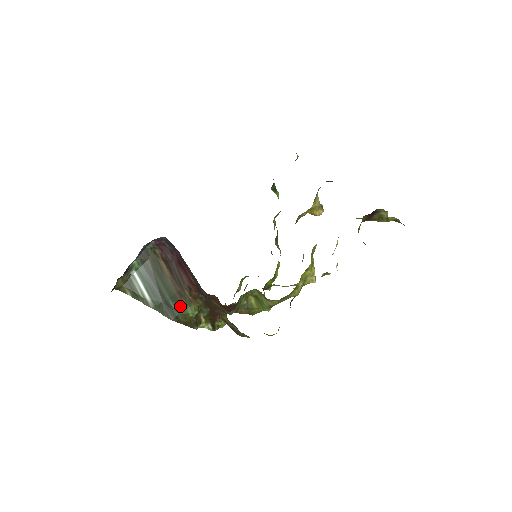
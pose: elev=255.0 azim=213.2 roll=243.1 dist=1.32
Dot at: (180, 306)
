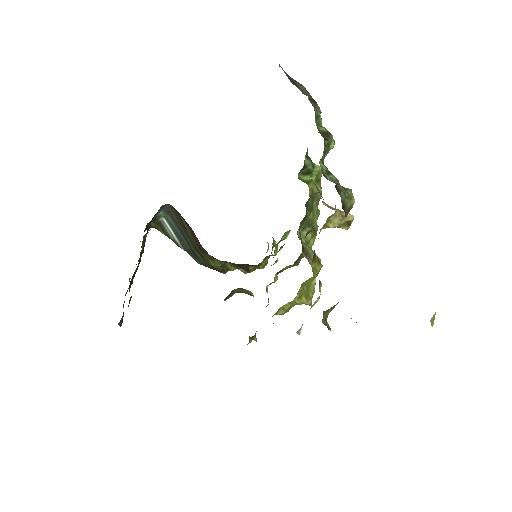
Dot at: (203, 258)
